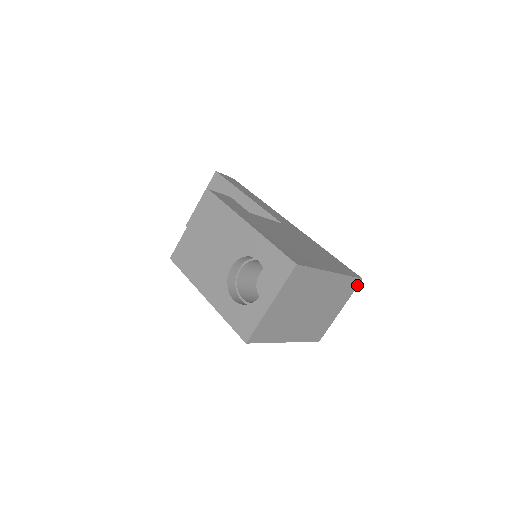
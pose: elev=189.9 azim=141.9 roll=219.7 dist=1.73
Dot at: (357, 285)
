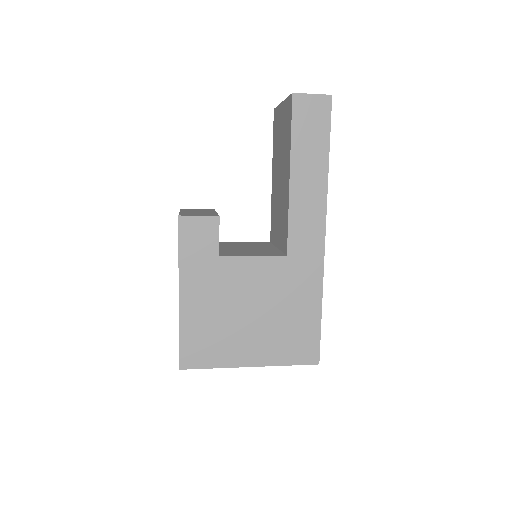
Dot at: occluded
